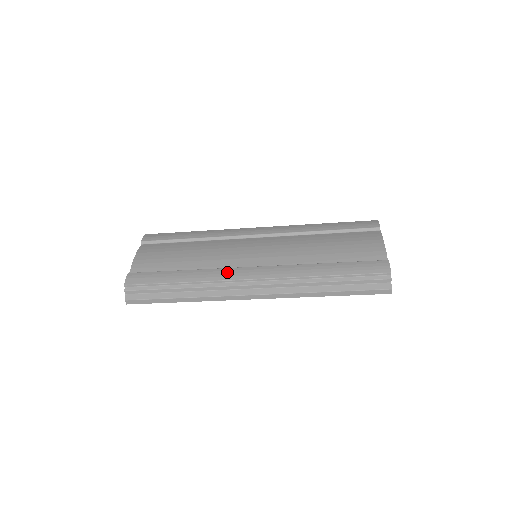
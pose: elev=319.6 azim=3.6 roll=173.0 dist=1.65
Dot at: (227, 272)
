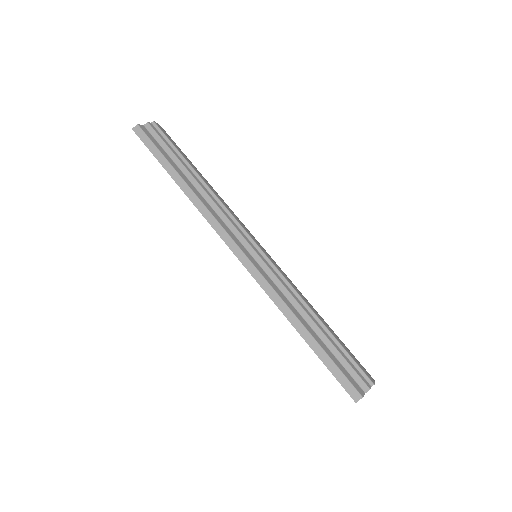
Dot at: occluded
